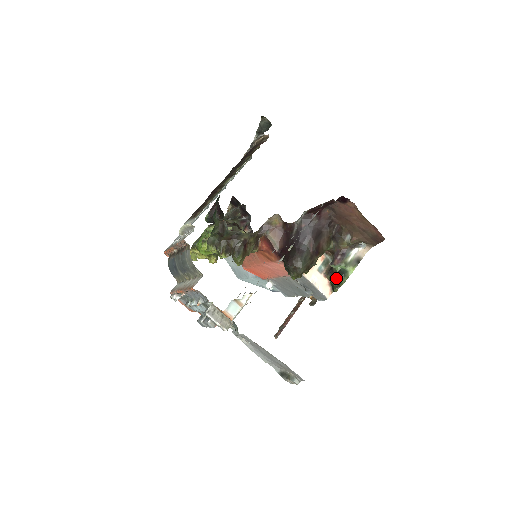
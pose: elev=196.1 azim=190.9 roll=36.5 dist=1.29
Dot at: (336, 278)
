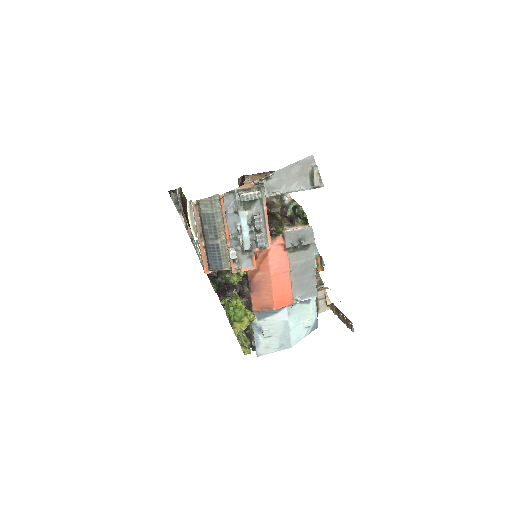
Dot at: (297, 212)
